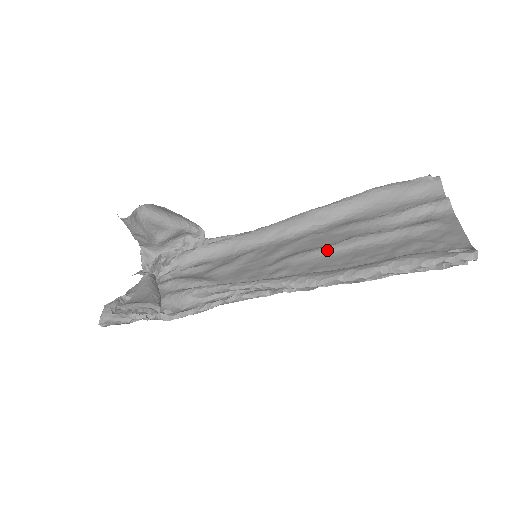
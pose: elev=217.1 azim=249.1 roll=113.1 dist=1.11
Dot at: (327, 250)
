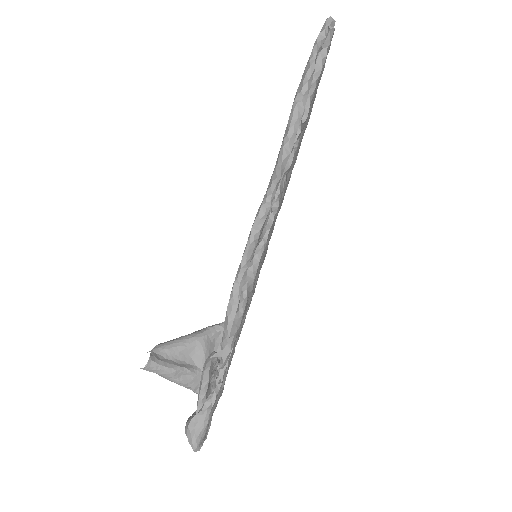
Dot at: occluded
